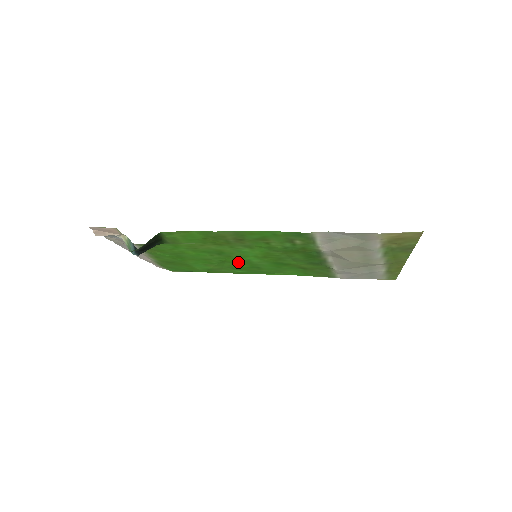
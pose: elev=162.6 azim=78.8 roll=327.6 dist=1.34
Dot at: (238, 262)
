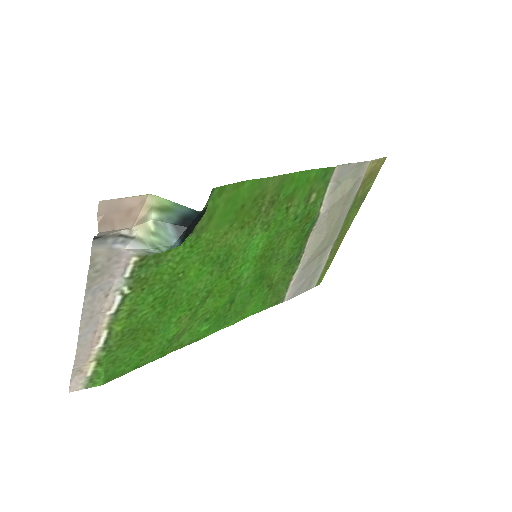
Dot at: (223, 290)
